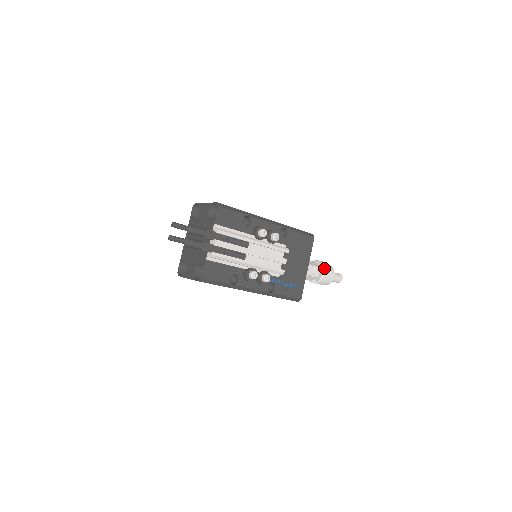
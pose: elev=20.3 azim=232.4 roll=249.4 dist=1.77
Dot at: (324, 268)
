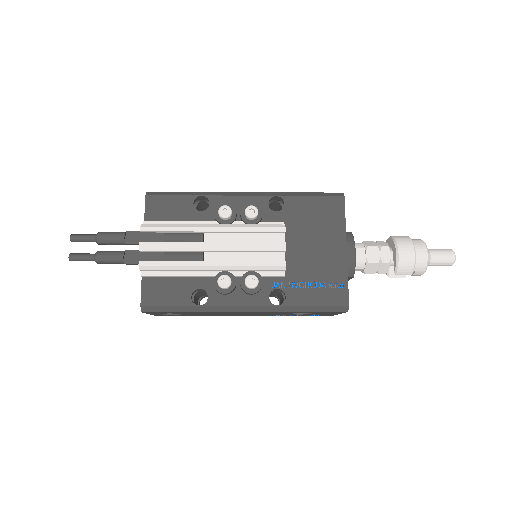
Dot at: (397, 244)
